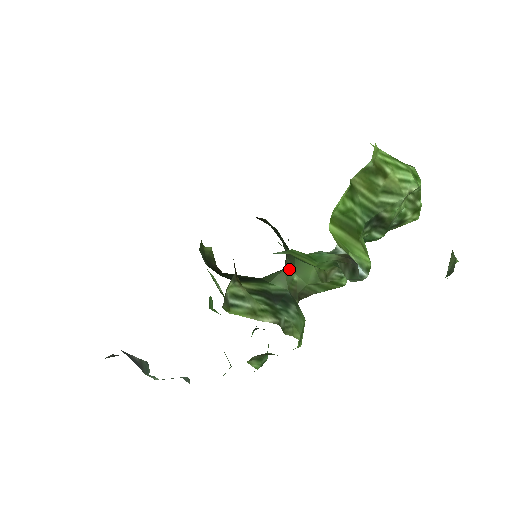
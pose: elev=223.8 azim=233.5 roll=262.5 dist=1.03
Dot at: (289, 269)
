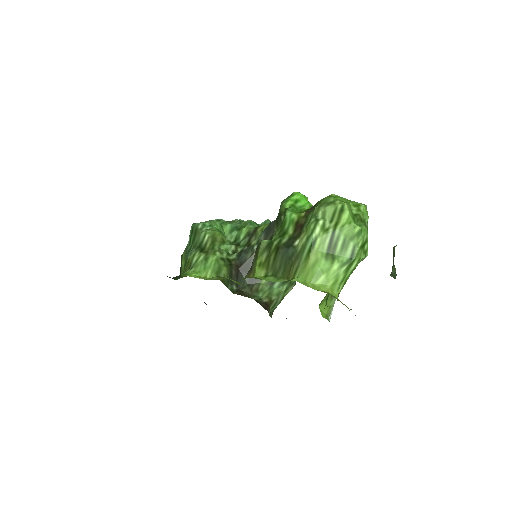
Dot at: occluded
